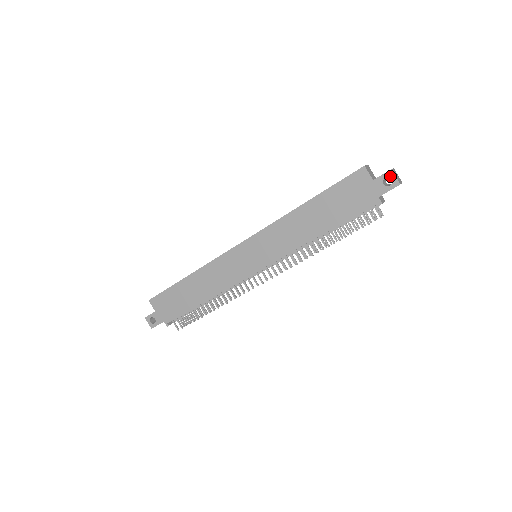
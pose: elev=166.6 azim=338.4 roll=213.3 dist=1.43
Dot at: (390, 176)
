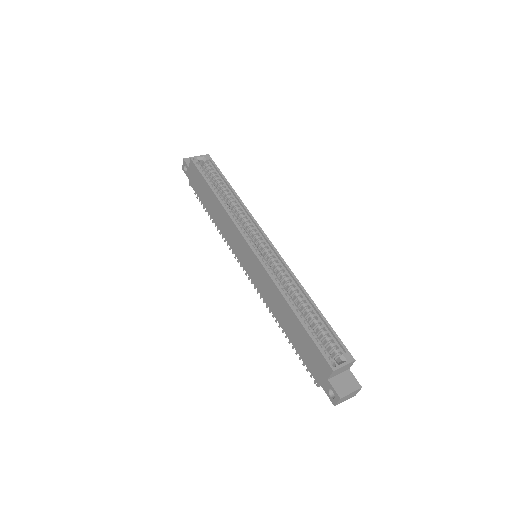
Dot at: (336, 397)
